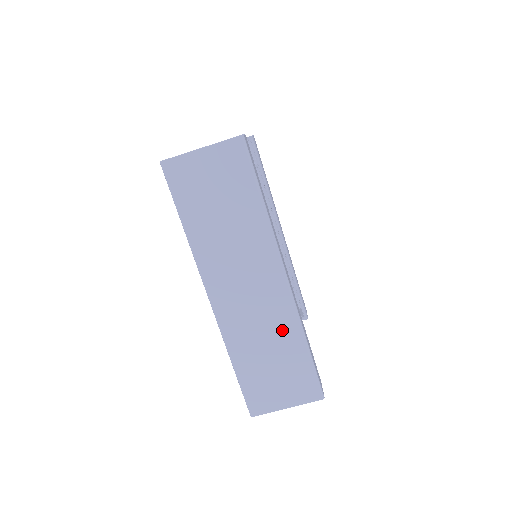
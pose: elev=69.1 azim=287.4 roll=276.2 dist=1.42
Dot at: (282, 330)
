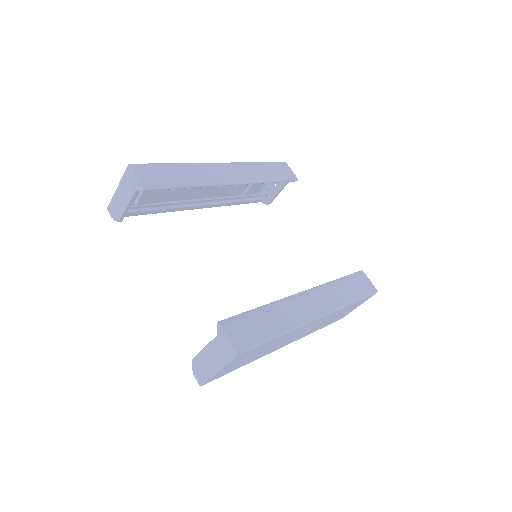
Dot at: occluded
